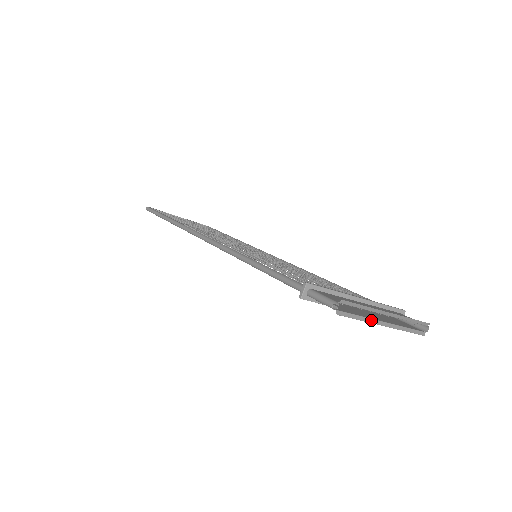
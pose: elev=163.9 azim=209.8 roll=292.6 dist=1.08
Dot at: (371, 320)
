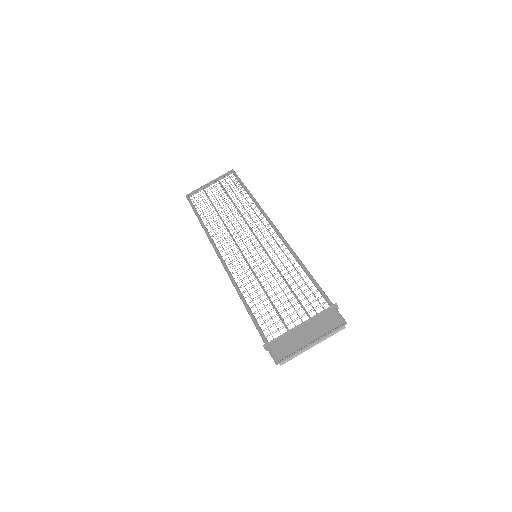
Dot at: (303, 351)
